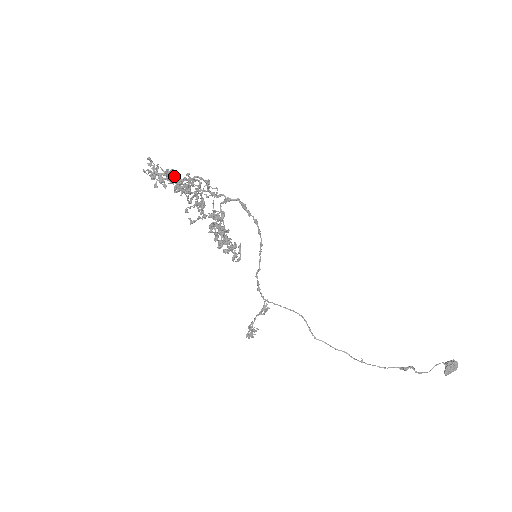
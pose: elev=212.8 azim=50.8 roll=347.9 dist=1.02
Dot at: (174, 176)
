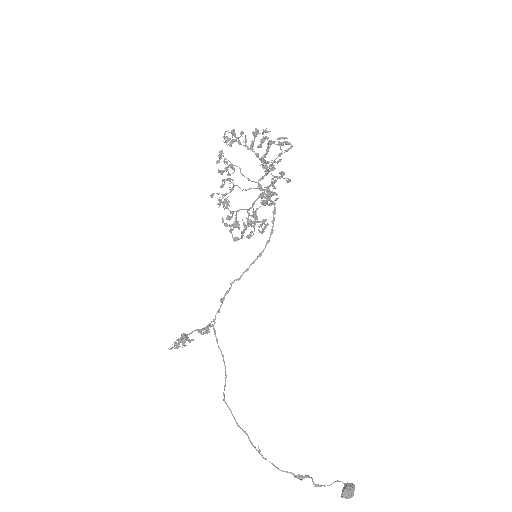
Dot at: (267, 137)
